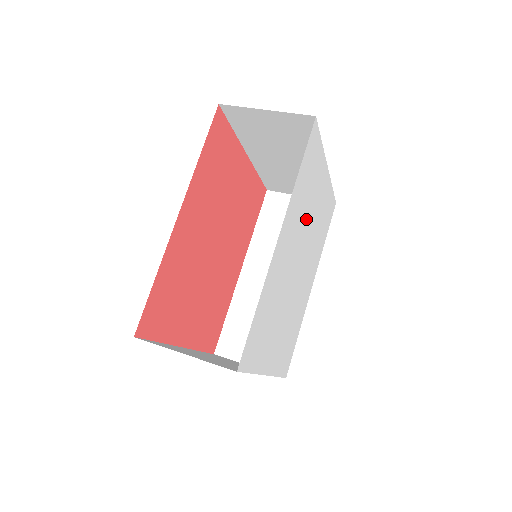
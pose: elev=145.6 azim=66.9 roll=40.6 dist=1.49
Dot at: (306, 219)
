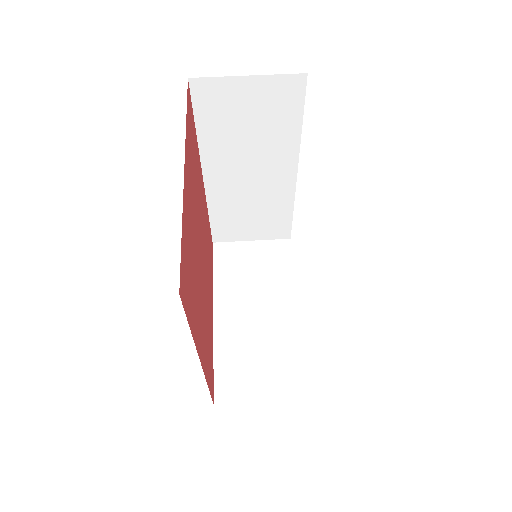
Dot at: occluded
